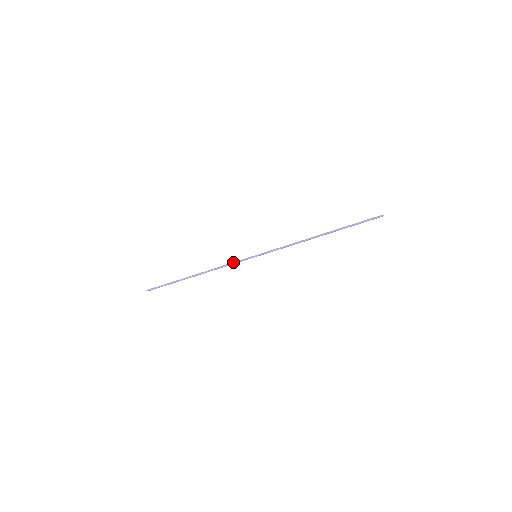
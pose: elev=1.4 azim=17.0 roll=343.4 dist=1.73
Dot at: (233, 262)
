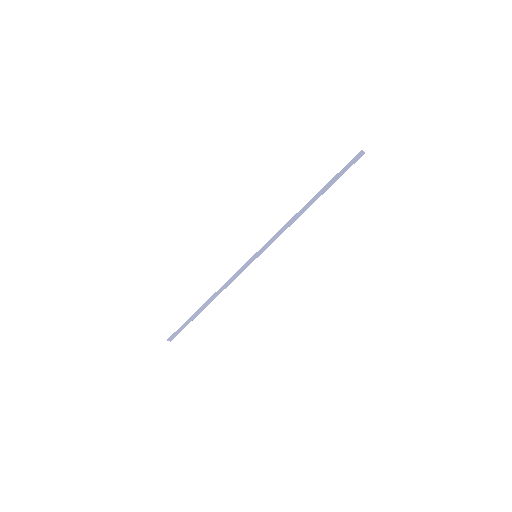
Dot at: (236, 272)
